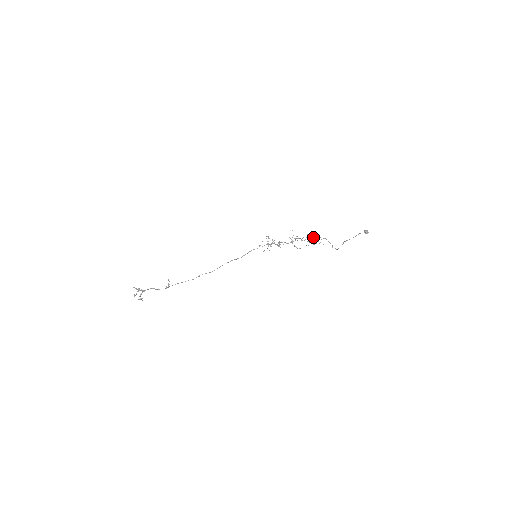
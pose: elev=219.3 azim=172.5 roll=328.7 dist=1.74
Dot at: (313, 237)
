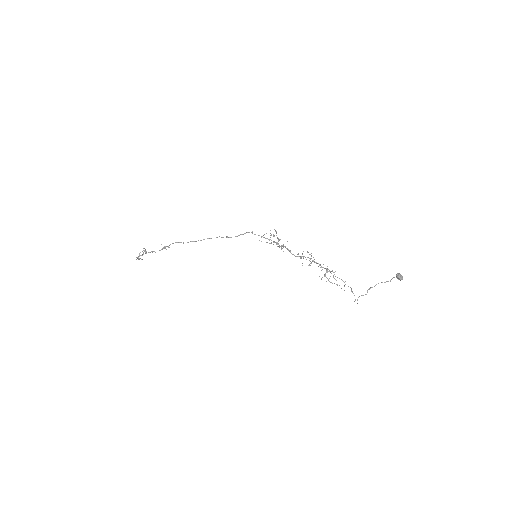
Dot at: (332, 271)
